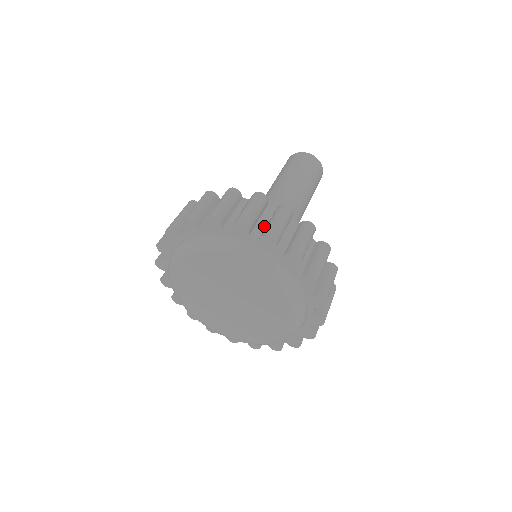
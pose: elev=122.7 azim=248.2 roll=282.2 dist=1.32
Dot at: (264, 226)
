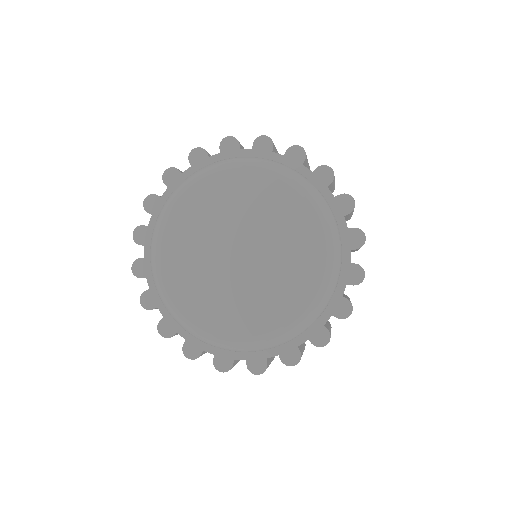
Dot at: occluded
